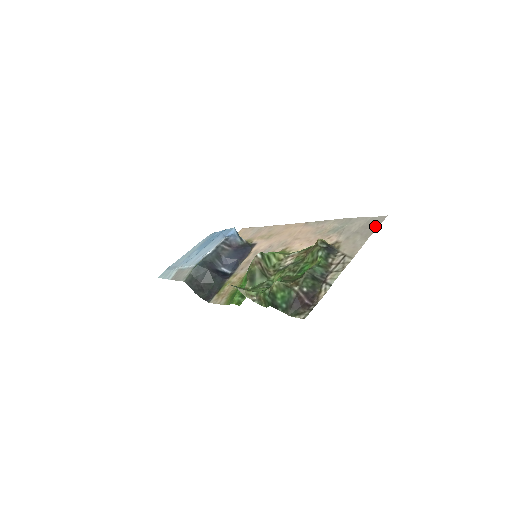
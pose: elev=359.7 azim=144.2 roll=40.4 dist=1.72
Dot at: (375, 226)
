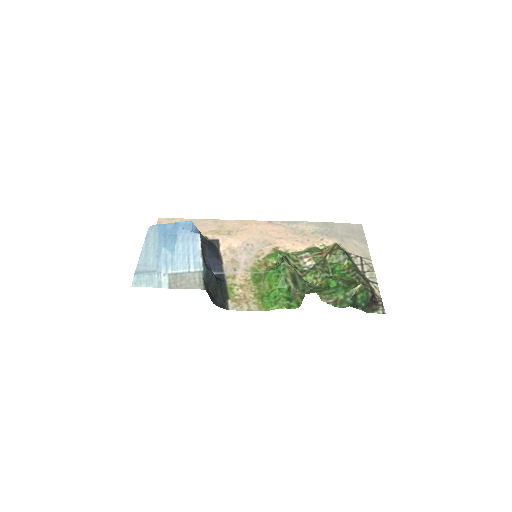
Dot at: (361, 232)
